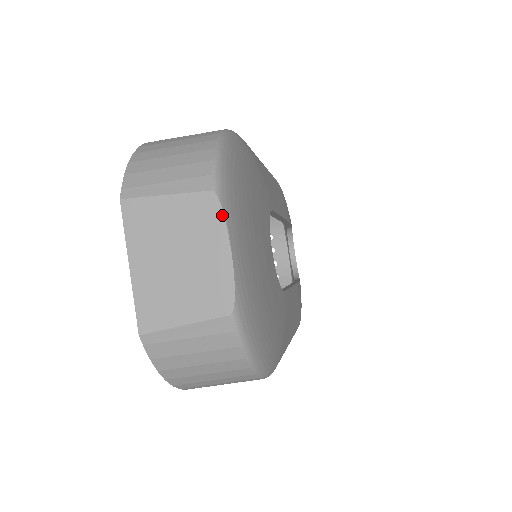
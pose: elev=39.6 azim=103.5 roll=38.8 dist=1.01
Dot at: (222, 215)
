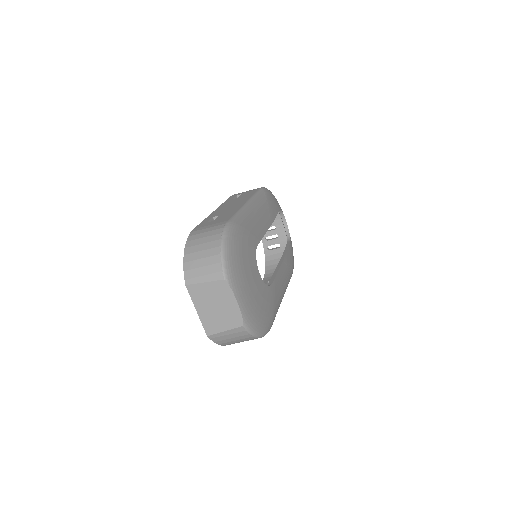
Dot at: (230, 289)
